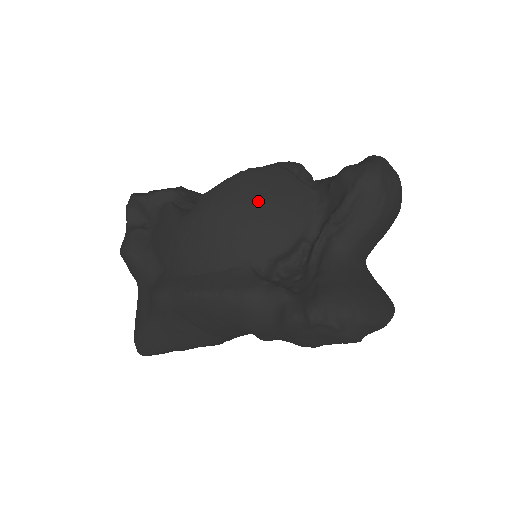
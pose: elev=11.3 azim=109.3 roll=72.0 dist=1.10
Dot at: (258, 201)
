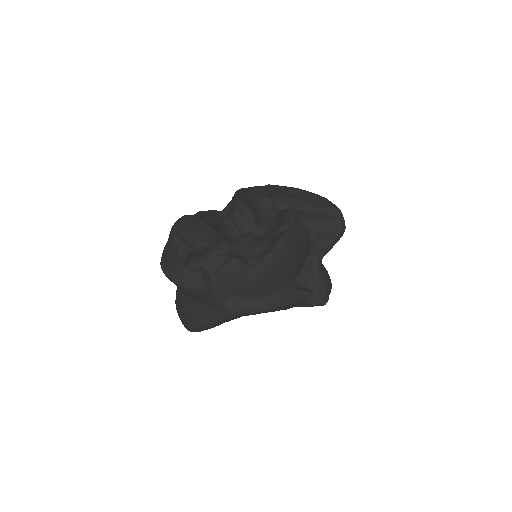
Dot at: (296, 253)
